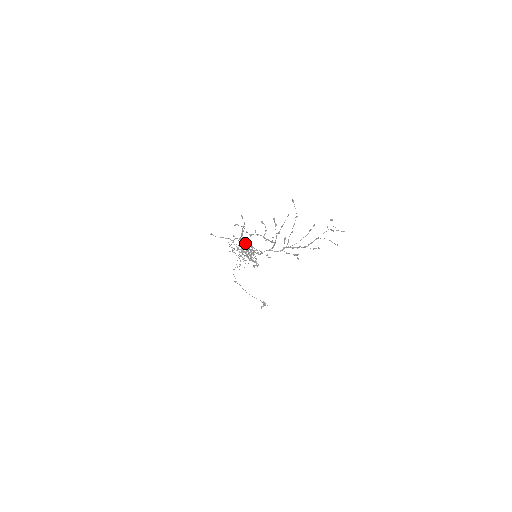
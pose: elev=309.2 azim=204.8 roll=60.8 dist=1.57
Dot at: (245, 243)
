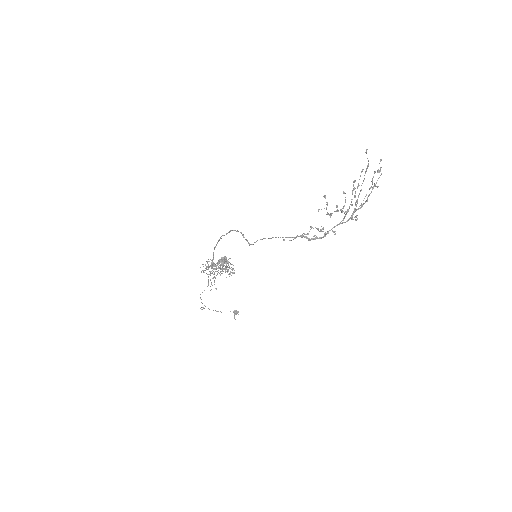
Dot at: (320, 229)
